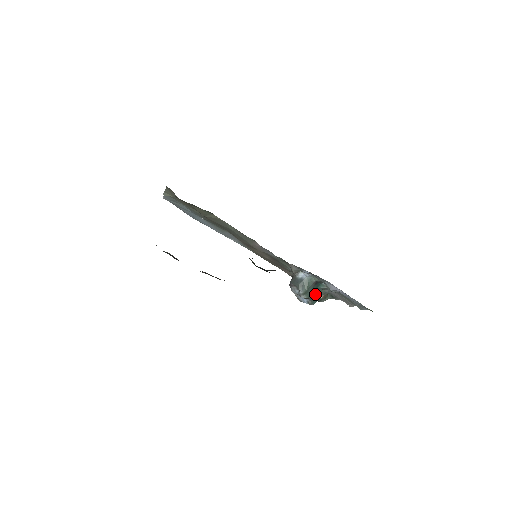
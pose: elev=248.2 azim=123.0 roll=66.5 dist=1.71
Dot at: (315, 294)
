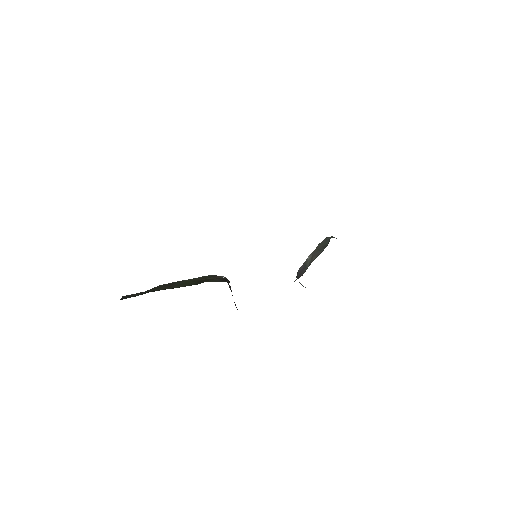
Dot at: occluded
